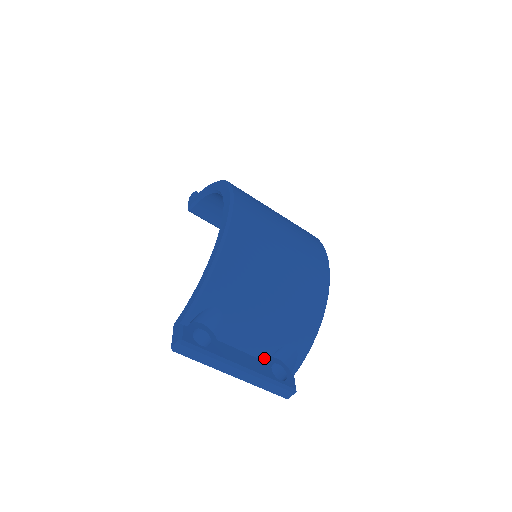
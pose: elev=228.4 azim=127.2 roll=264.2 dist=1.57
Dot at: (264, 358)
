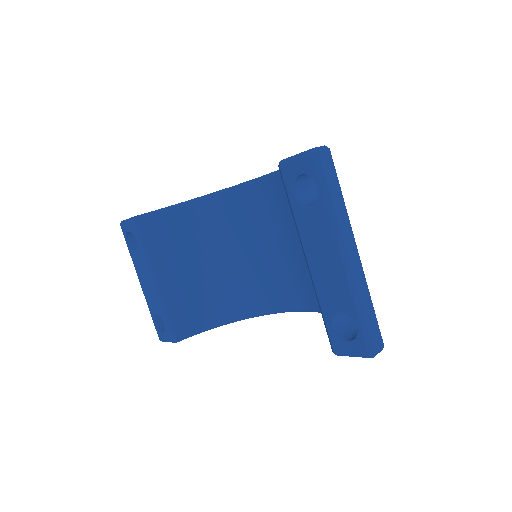
Dot at: occluded
